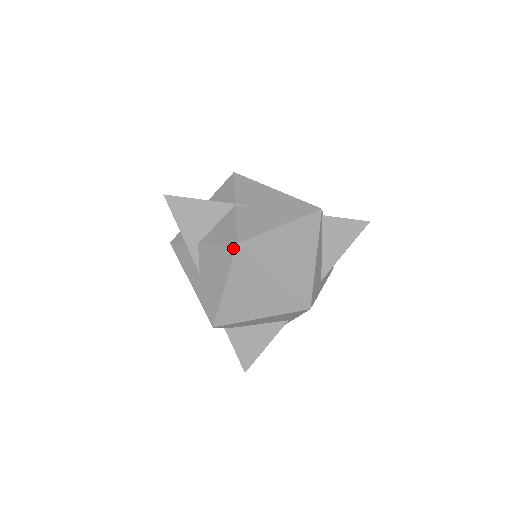
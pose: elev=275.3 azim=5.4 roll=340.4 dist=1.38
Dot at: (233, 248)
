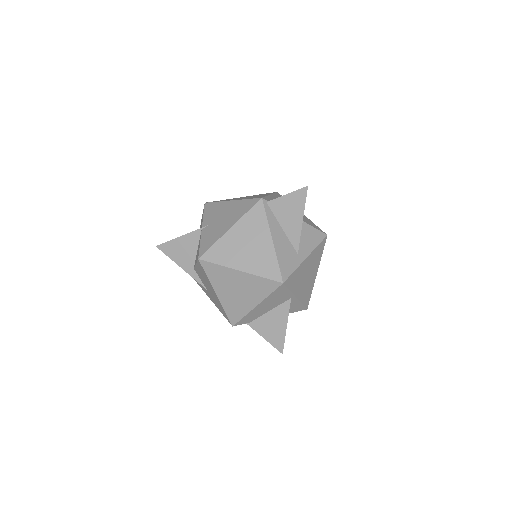
Dot at: (199, 263)
